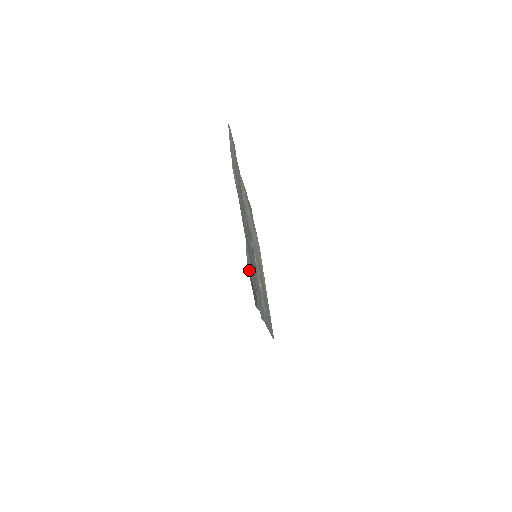
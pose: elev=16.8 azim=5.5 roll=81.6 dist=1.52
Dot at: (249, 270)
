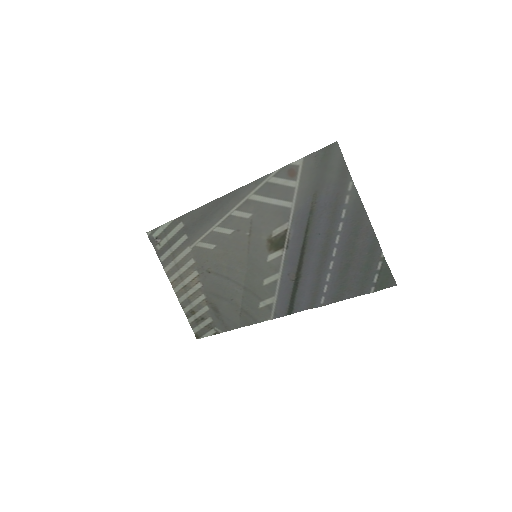
Dot at: (379, 264)
